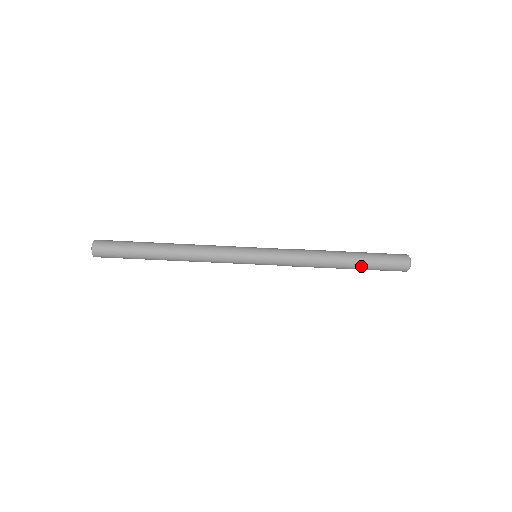
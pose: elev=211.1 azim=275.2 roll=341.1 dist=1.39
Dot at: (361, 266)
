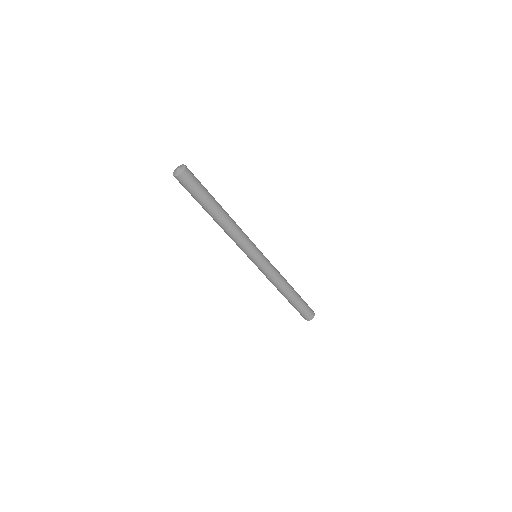
Dot at: (293, 304)
